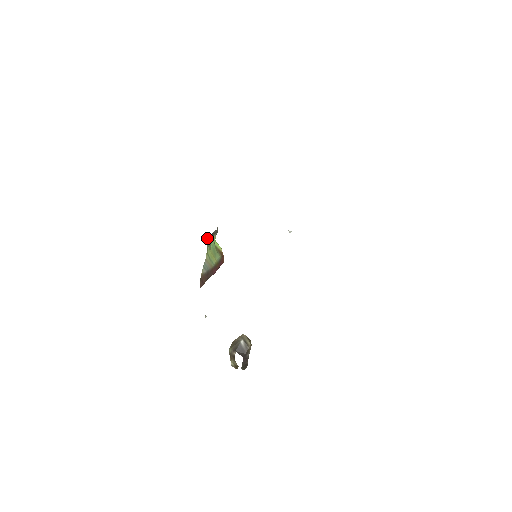
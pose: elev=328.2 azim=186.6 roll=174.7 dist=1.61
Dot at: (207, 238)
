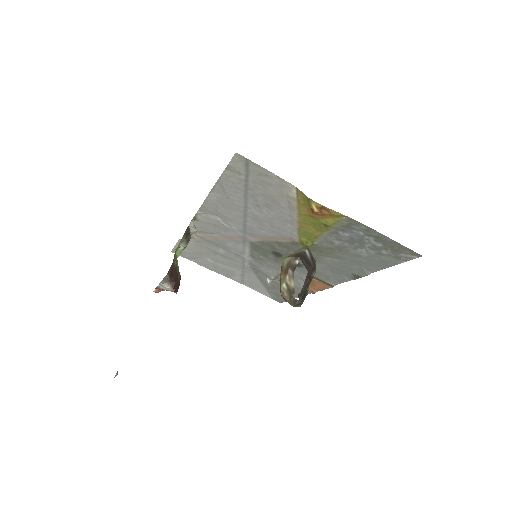
Dot at: (186, 230)
